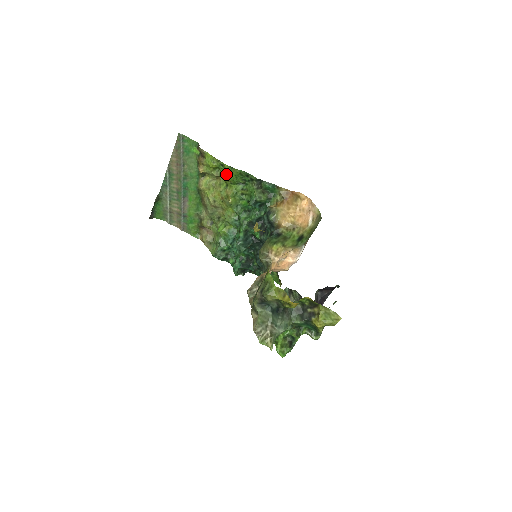
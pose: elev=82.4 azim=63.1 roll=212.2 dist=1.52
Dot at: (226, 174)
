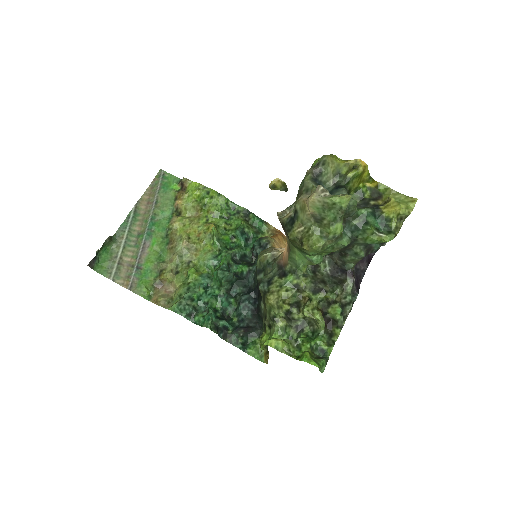
Dot at: (210, 204)
